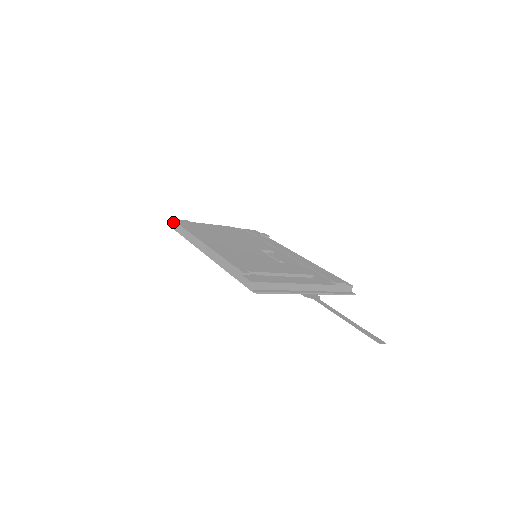
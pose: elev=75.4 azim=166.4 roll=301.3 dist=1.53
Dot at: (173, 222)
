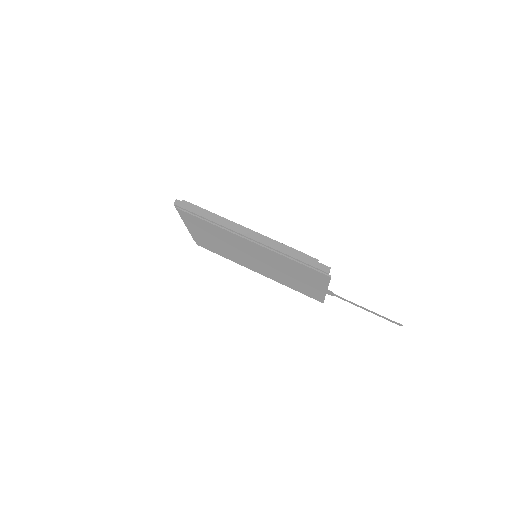
Dot at: (182, 201)
